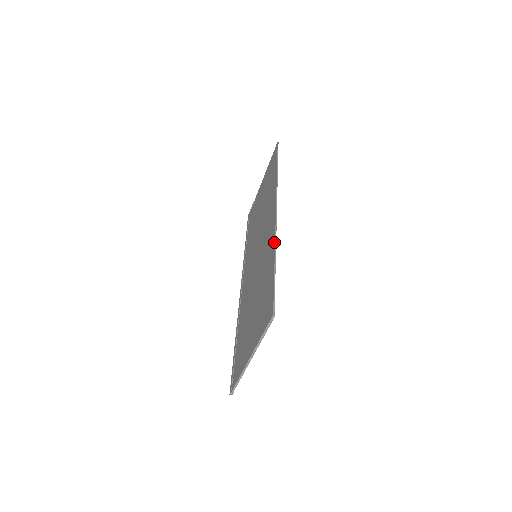
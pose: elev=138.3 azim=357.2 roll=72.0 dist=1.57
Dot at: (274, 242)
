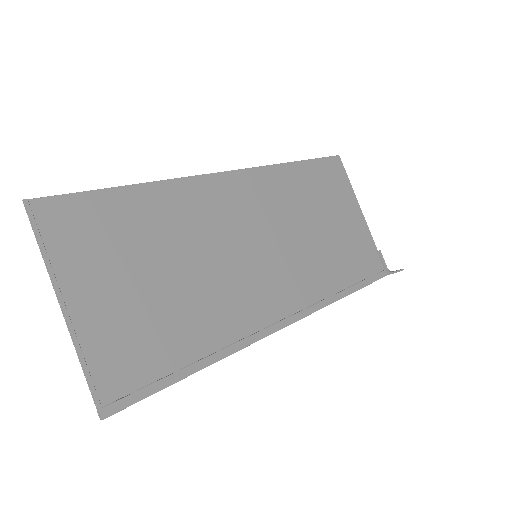
Dot at: (166, 183)
